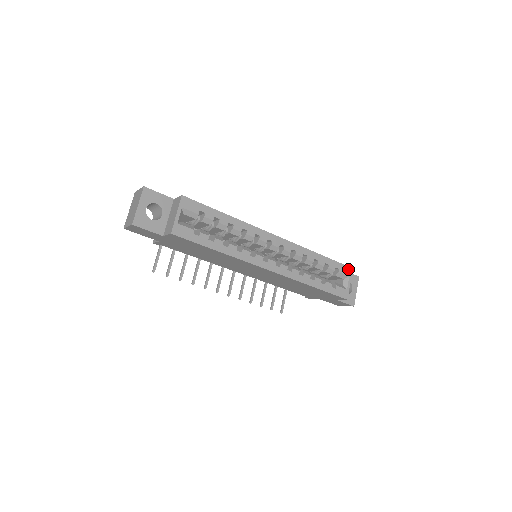
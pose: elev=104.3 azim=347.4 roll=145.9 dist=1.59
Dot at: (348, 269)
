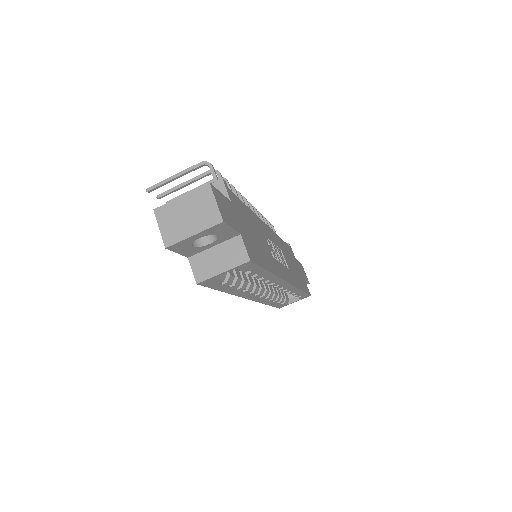
Dot at: (307, 296)
